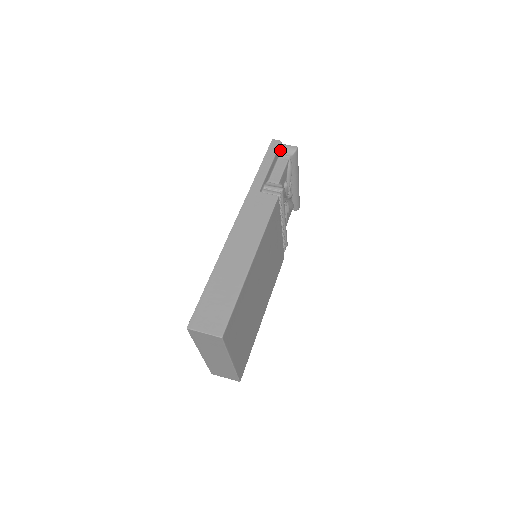
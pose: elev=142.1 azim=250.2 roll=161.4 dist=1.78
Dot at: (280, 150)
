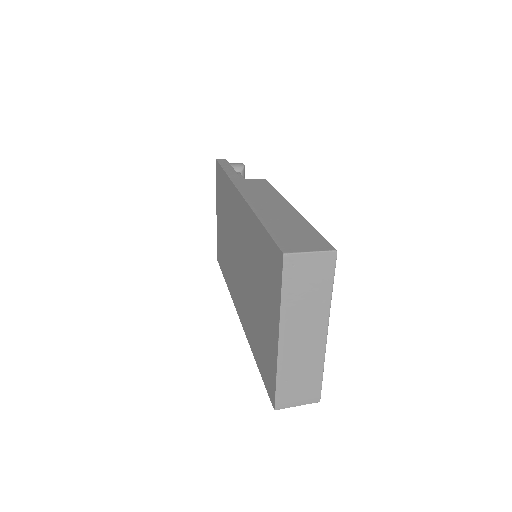
Dot at: occluded
